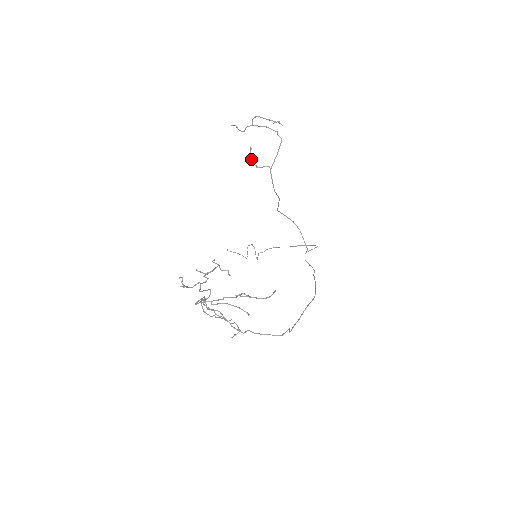
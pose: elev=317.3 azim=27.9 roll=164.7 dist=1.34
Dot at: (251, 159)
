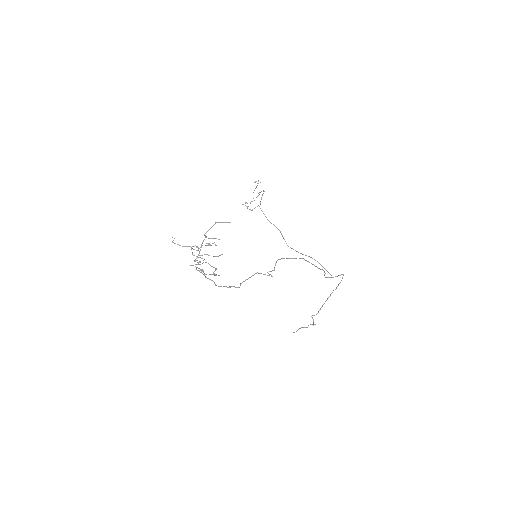
Dot at: (247, 207)
